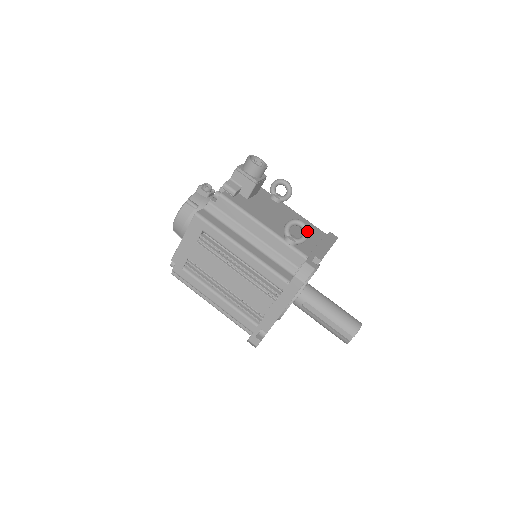
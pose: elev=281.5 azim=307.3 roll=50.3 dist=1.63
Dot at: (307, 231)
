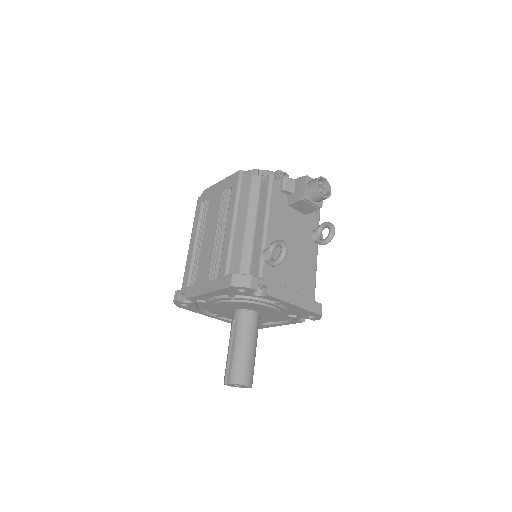
Dot at: (281, 259)
